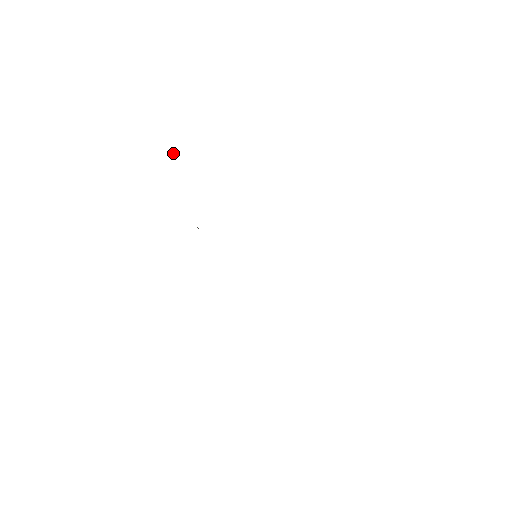
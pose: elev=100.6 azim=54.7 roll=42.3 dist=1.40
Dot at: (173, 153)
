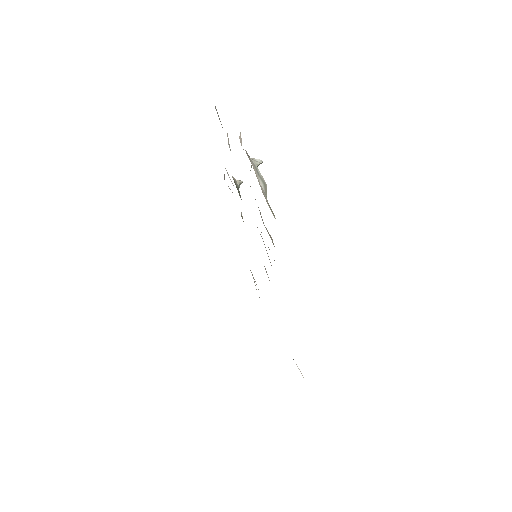
Dot at: occluded
